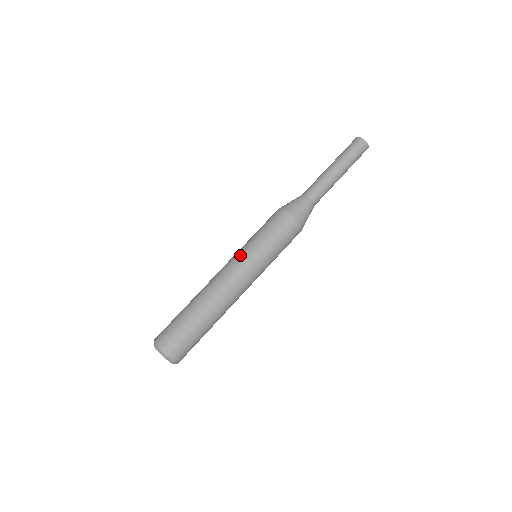
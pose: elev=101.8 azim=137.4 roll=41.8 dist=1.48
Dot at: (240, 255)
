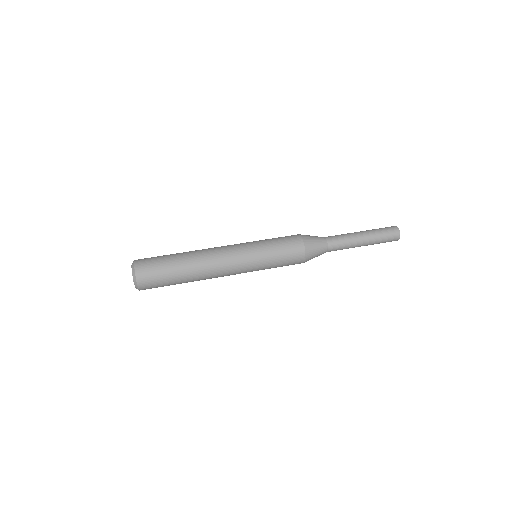
Dot at: occluded
